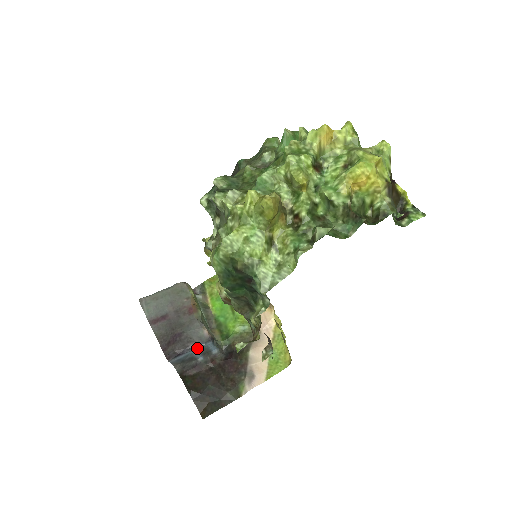
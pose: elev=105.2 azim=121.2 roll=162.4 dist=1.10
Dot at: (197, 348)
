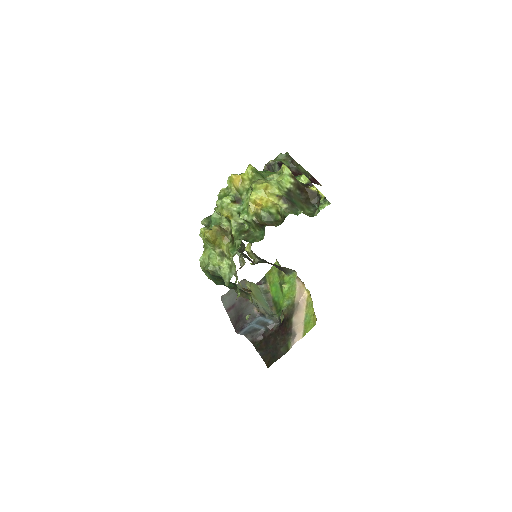
Dot at: (252, 322)
